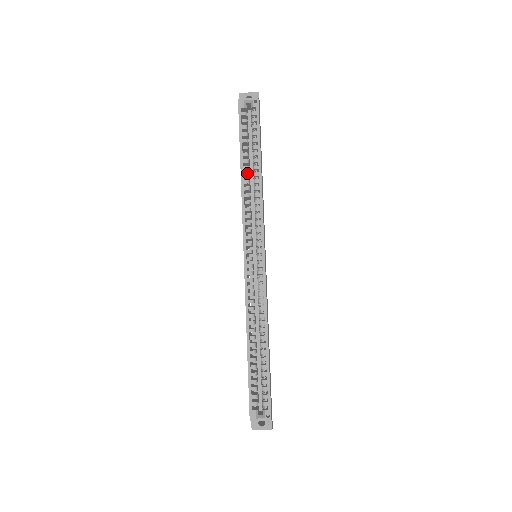
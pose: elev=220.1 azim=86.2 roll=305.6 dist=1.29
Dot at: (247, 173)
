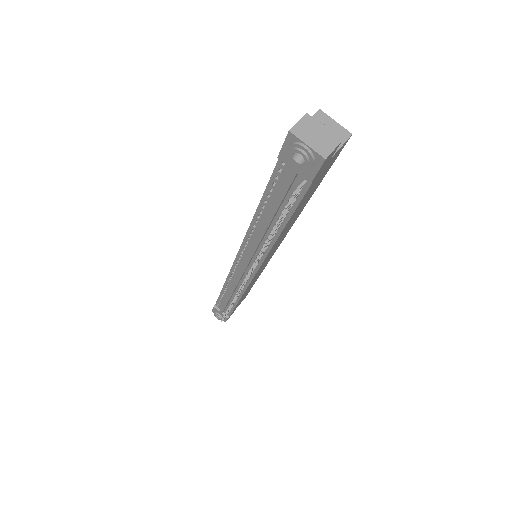
Dot at: occluded
